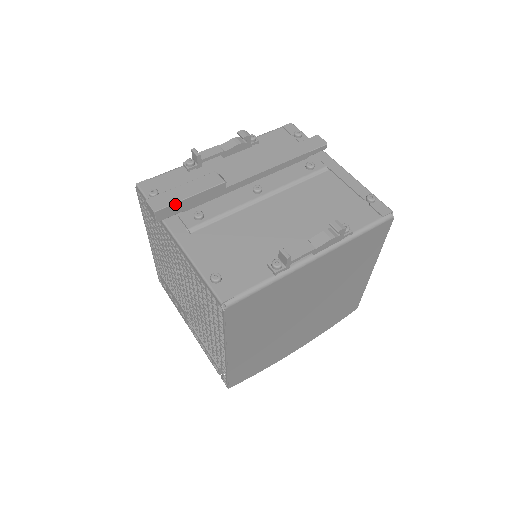
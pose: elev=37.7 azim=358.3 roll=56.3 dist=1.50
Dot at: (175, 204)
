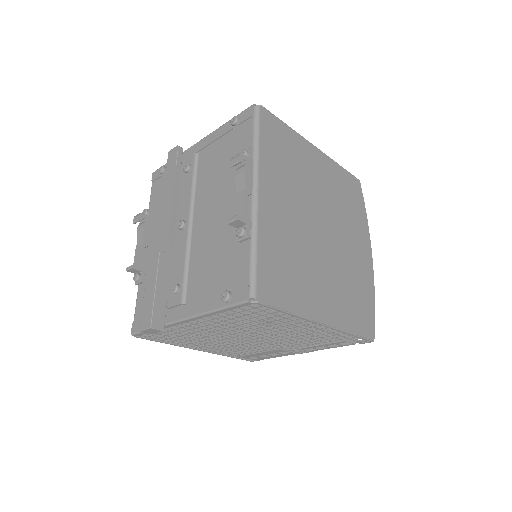
Dot at: (154, 306)
